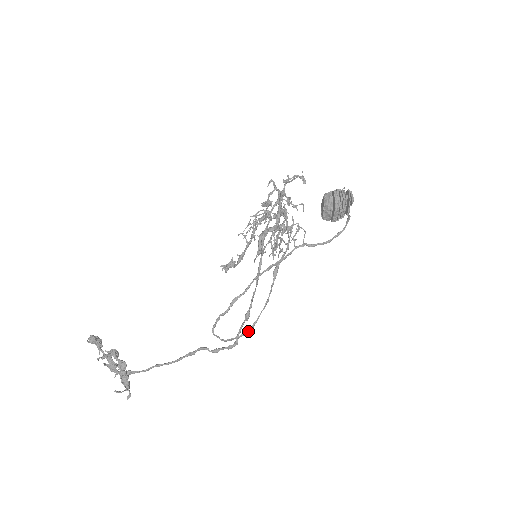
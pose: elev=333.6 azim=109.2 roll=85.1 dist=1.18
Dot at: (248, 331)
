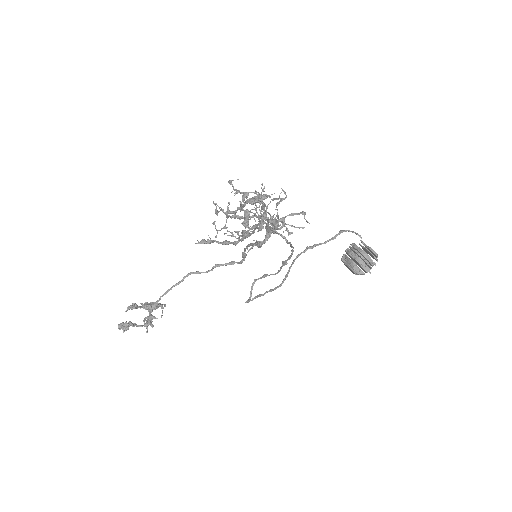
Dot at: occluded
